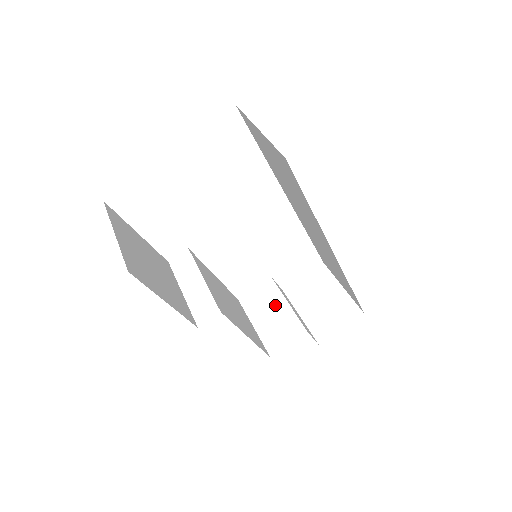
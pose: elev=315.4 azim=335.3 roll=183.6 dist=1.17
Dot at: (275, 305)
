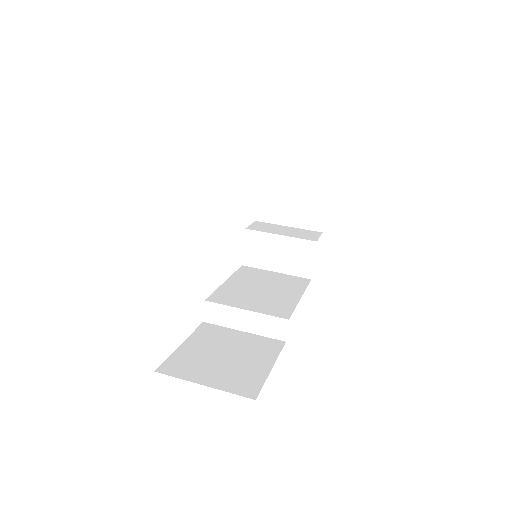
Dot at: (273, 245)
